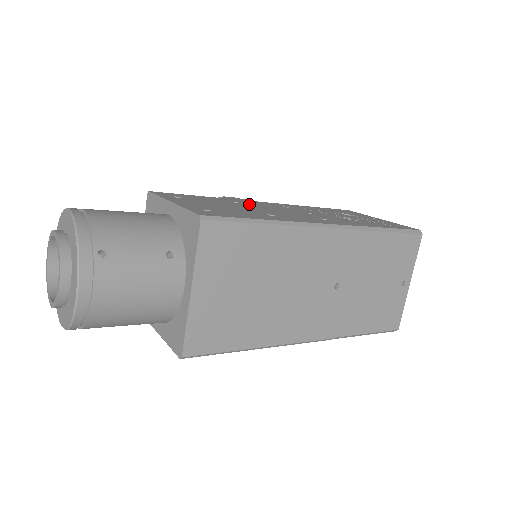
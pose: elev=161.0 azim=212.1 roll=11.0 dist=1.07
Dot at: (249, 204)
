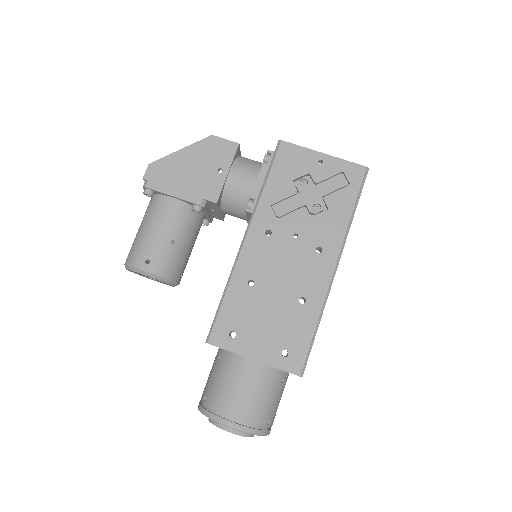
Dot at: (259, 275)
